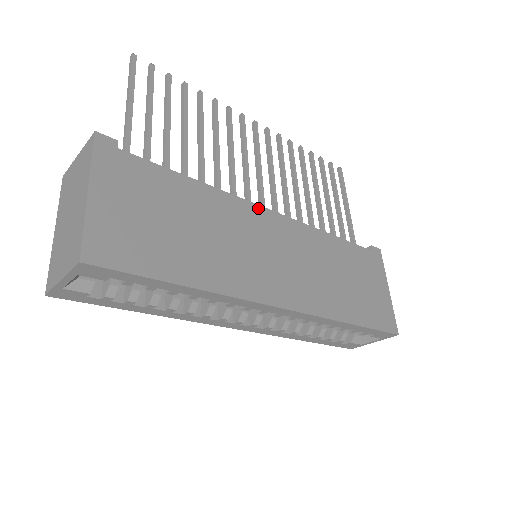
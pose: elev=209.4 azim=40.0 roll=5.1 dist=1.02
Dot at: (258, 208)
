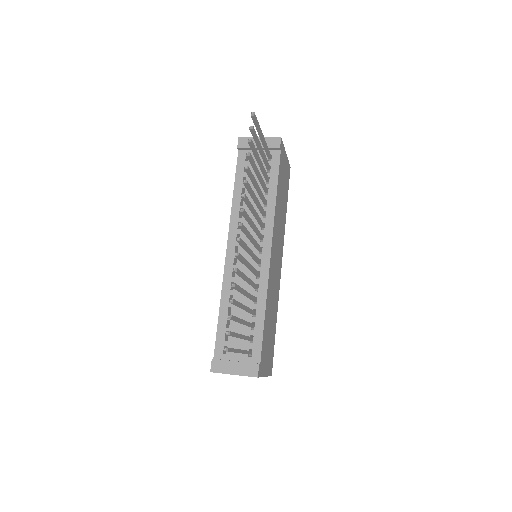
Dot at: (270, 265)
